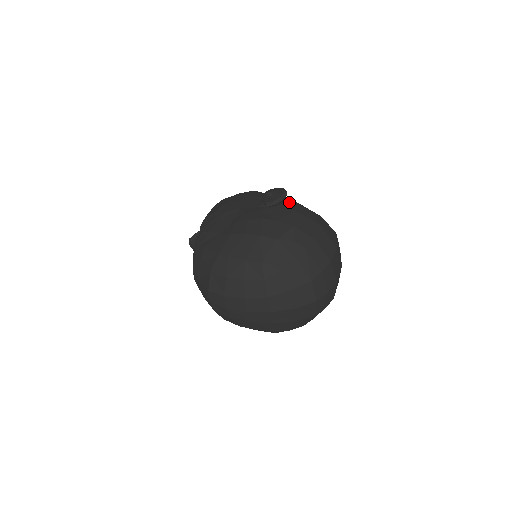
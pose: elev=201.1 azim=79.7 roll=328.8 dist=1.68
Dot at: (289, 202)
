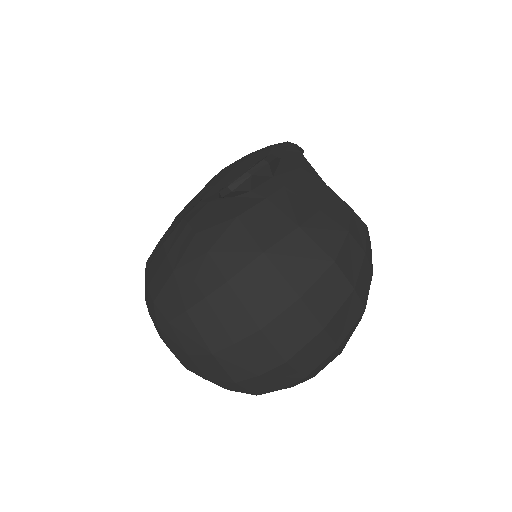
Dot at: (257, 191)
